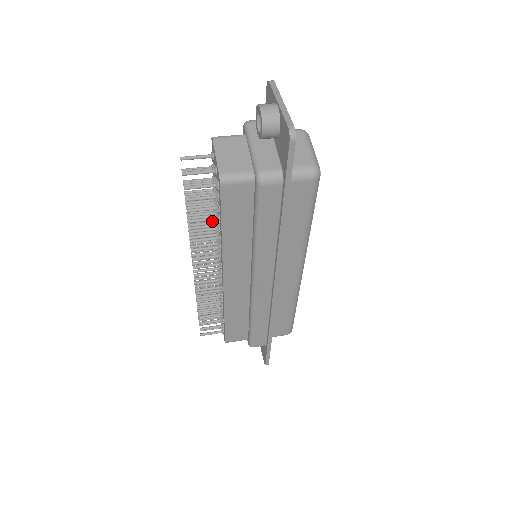
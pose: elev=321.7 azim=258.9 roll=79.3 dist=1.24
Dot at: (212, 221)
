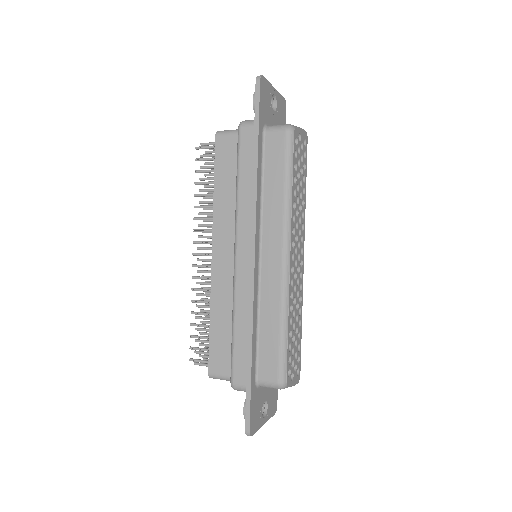
Dot at: occluded
